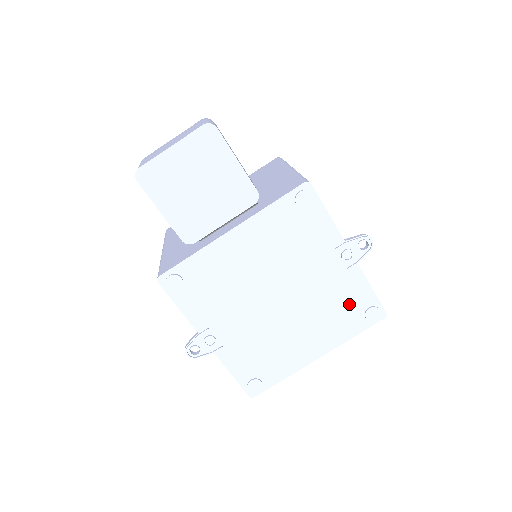
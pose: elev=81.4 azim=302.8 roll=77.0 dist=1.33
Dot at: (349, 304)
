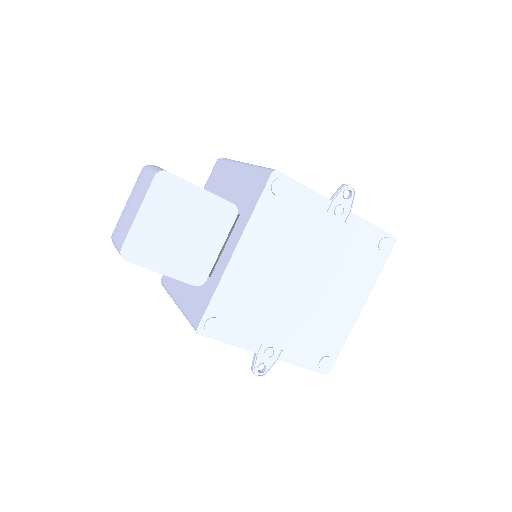
Dot at: (362, 249)
